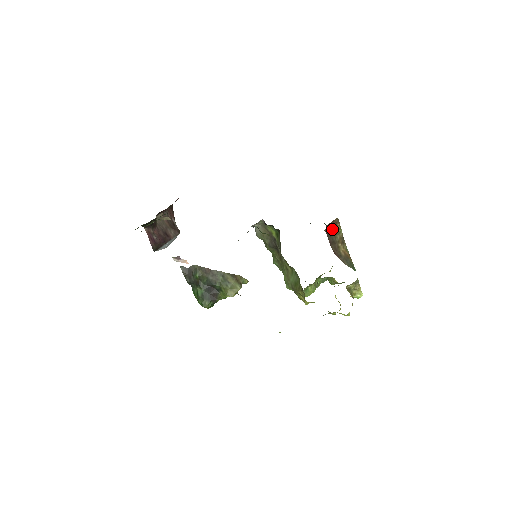
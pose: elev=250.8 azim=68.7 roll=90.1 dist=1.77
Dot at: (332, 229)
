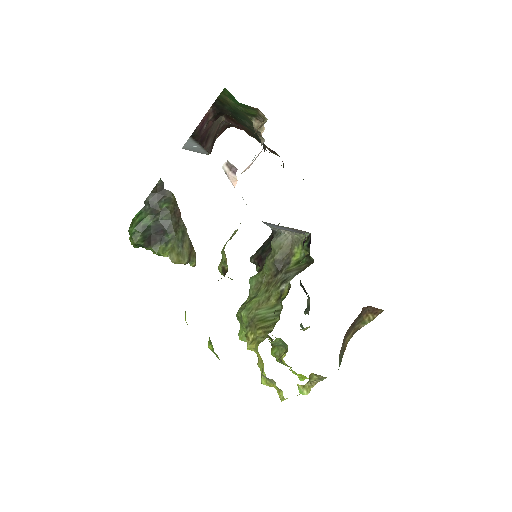
Dot at: (367, 313)
